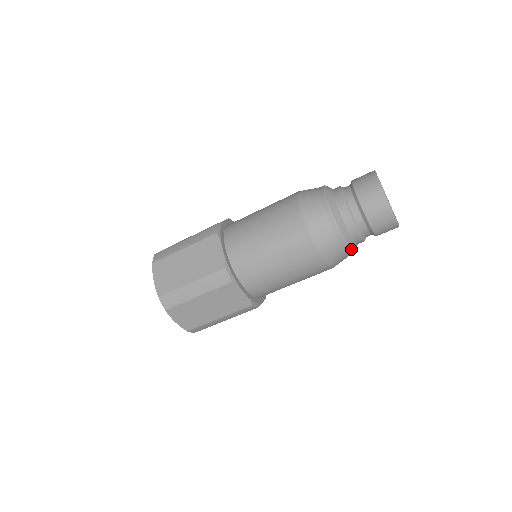
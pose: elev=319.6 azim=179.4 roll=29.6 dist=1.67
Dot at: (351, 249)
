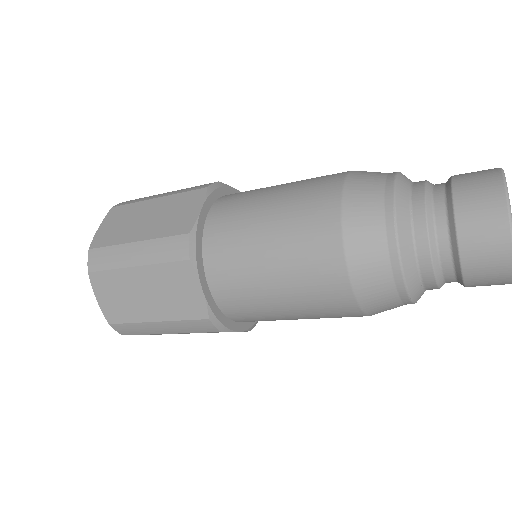
Dot at: (407, 284)
